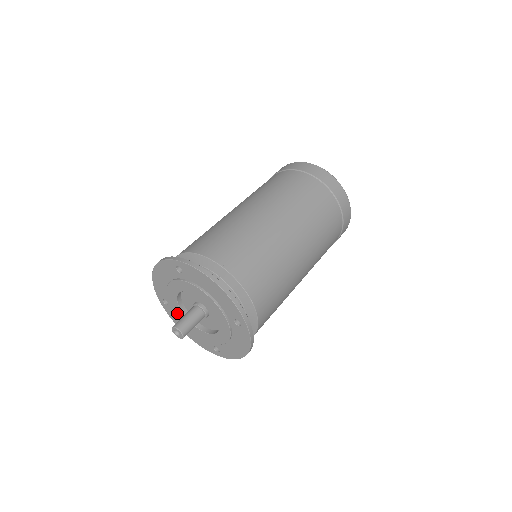
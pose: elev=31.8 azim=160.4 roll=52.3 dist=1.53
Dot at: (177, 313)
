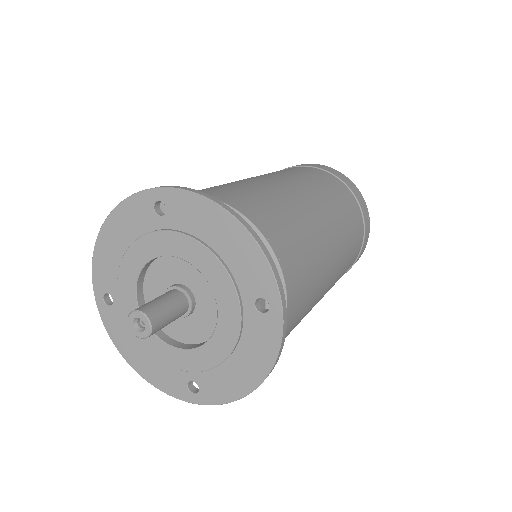
Dot at: occluded
